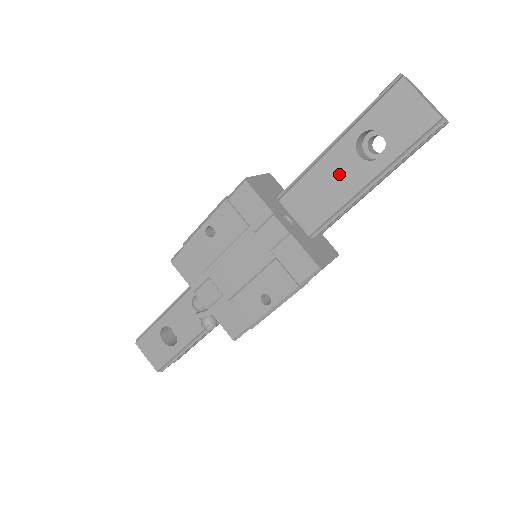
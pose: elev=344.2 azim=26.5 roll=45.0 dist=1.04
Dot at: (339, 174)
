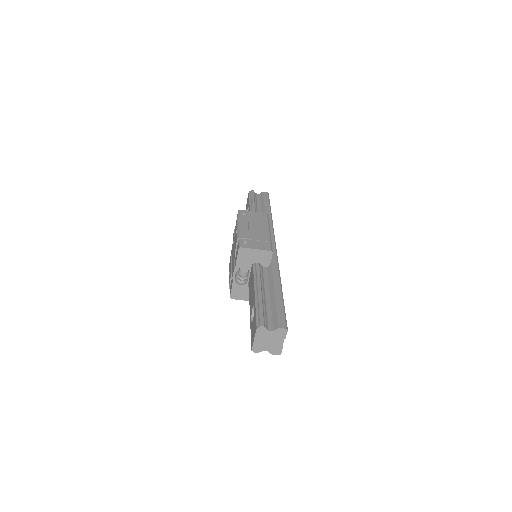
Dot at: occluded
